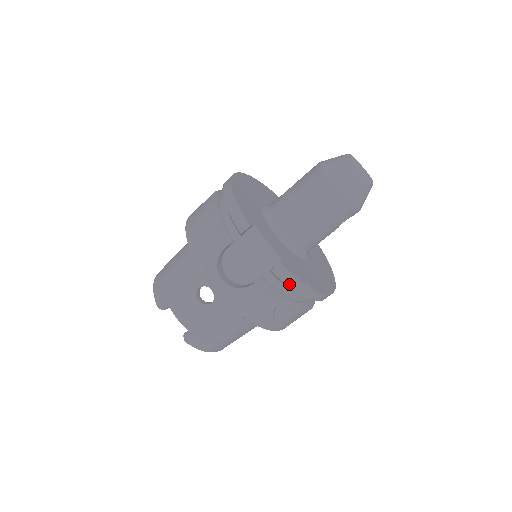
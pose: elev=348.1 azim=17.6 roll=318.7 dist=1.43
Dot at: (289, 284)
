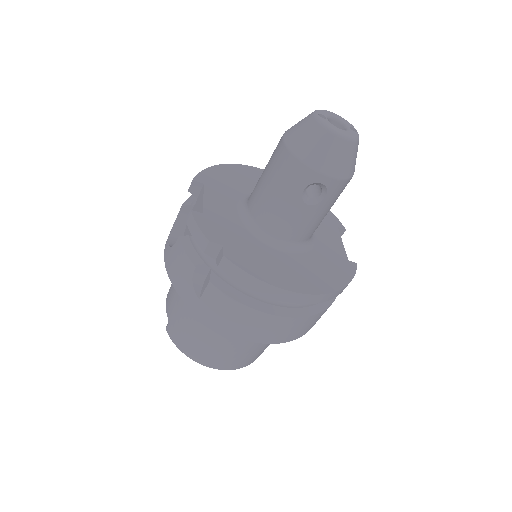
Dot at: (197, 240)
